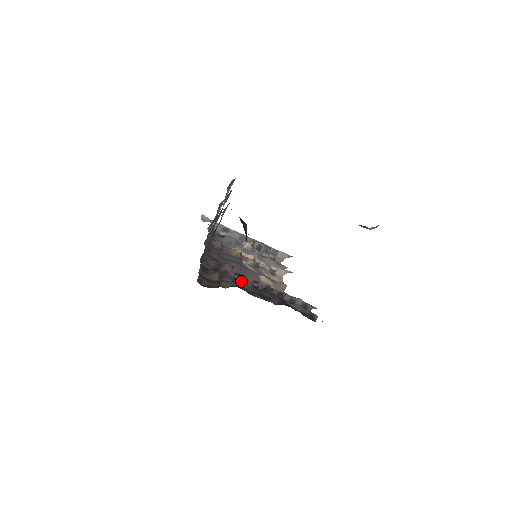
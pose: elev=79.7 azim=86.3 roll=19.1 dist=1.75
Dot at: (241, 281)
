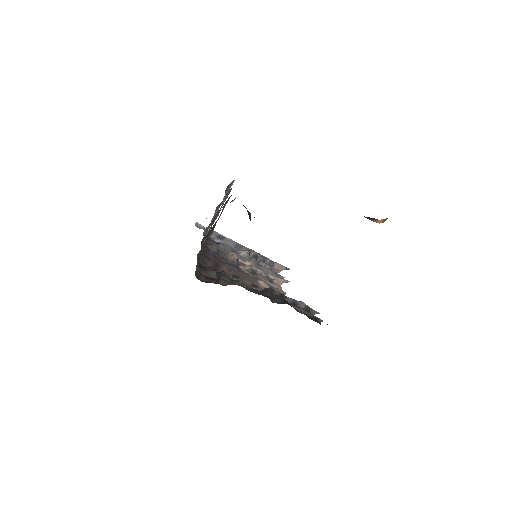
Dot at: occluded
